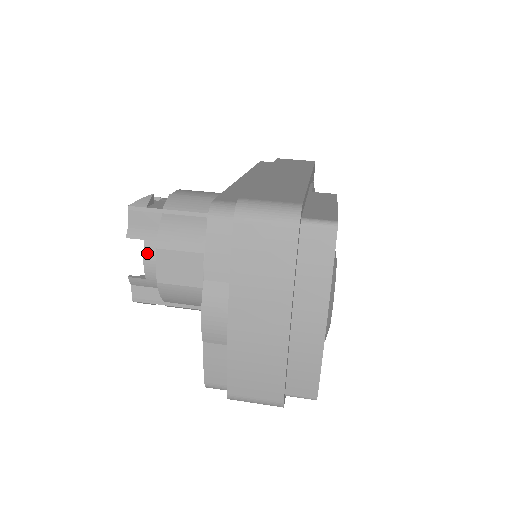
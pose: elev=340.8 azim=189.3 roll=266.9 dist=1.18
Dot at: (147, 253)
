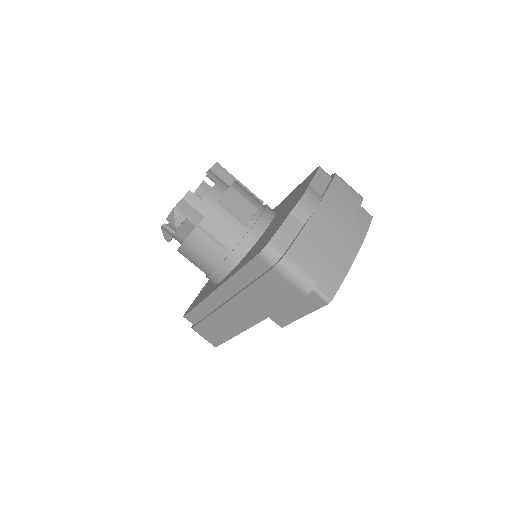
Dot at: (217, 187)
